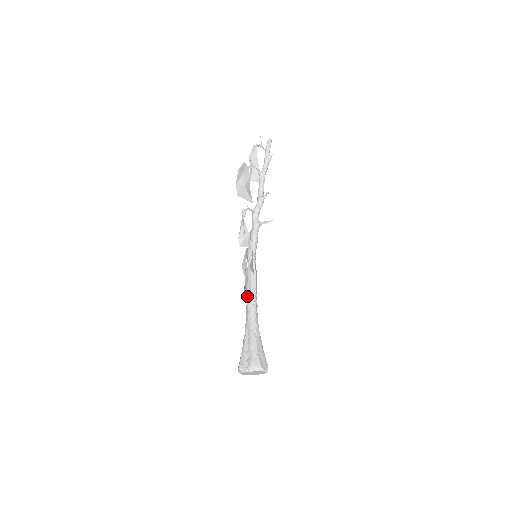
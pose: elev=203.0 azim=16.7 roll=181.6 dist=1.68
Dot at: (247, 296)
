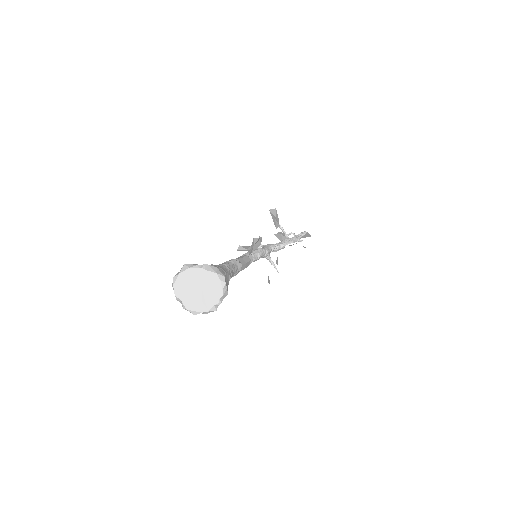
Dot at: occluded
